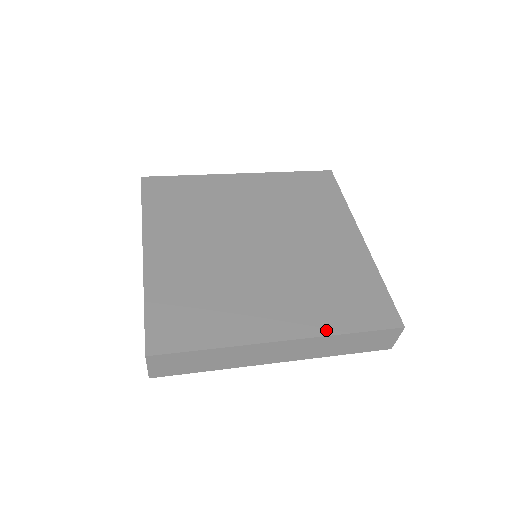
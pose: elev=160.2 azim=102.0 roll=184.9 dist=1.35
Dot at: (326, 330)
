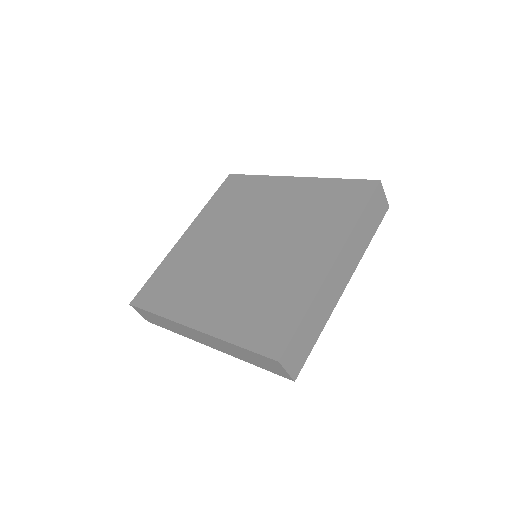
Dot at: (222, 334)
